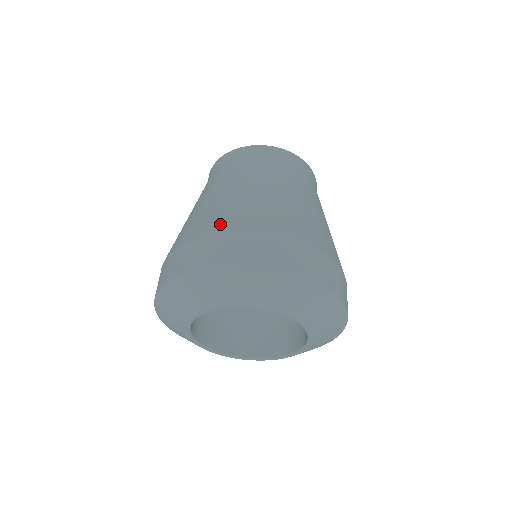
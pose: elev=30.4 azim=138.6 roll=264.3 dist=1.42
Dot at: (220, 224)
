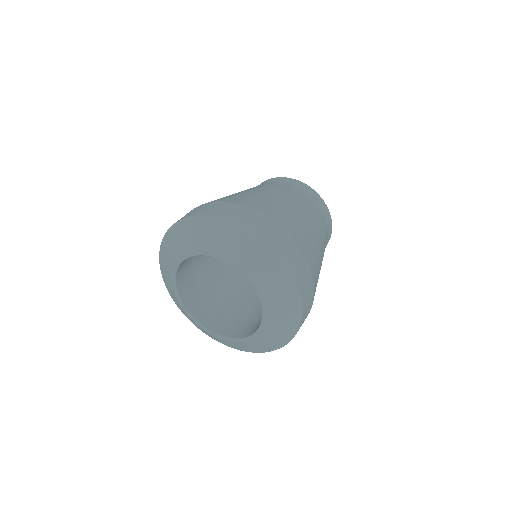
Dot at: occluded
